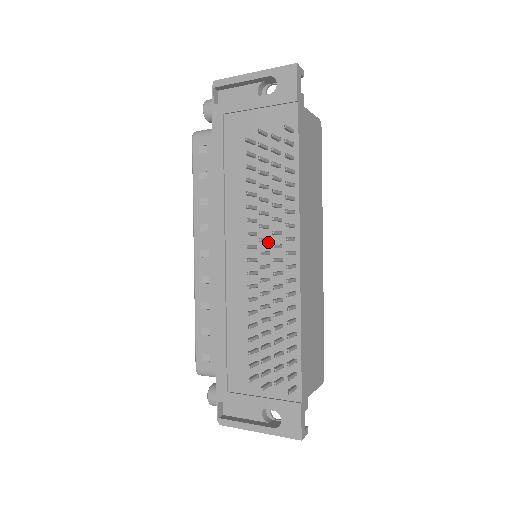
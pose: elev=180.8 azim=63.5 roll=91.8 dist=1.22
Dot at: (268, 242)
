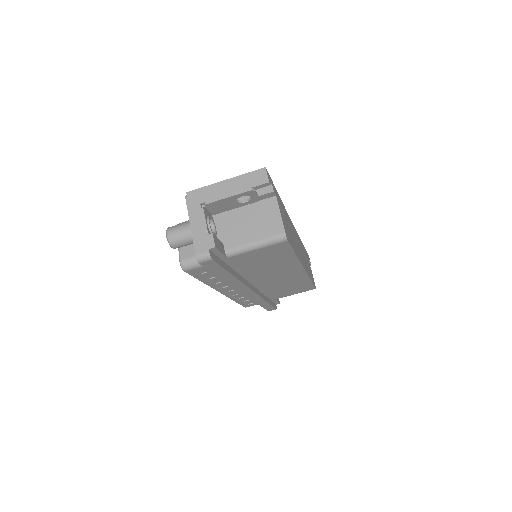
Dot at: occluded
